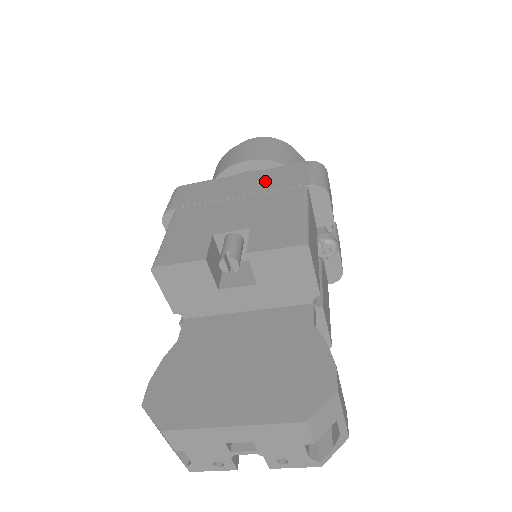
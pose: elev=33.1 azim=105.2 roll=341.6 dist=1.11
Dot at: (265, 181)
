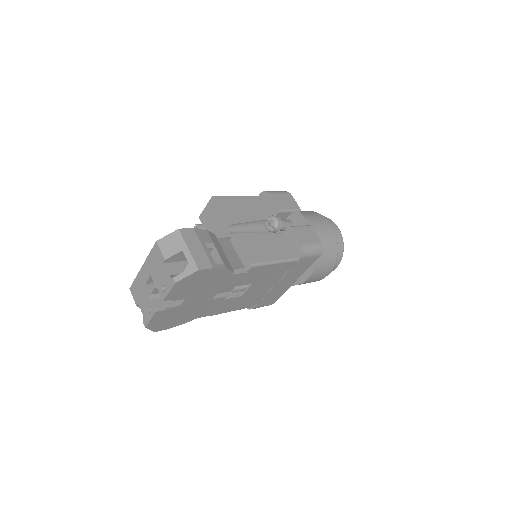
Dot at: occluded
